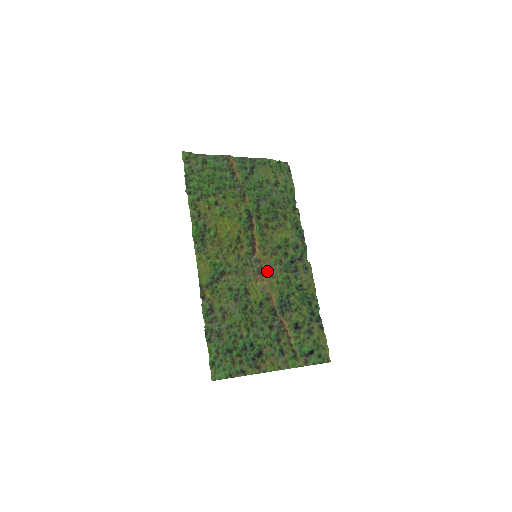
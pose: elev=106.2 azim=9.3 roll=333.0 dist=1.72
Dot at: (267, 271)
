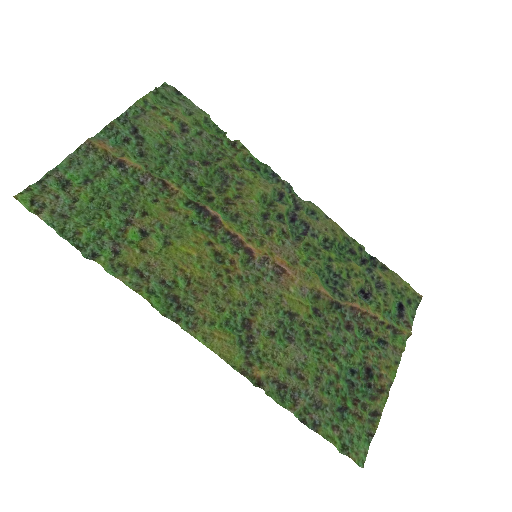
Dot at: (285, 262)
